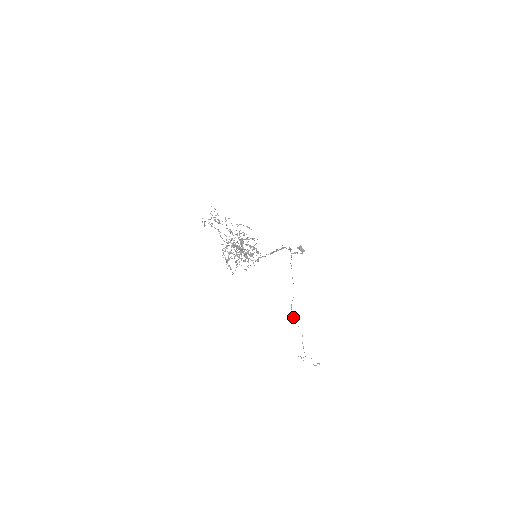
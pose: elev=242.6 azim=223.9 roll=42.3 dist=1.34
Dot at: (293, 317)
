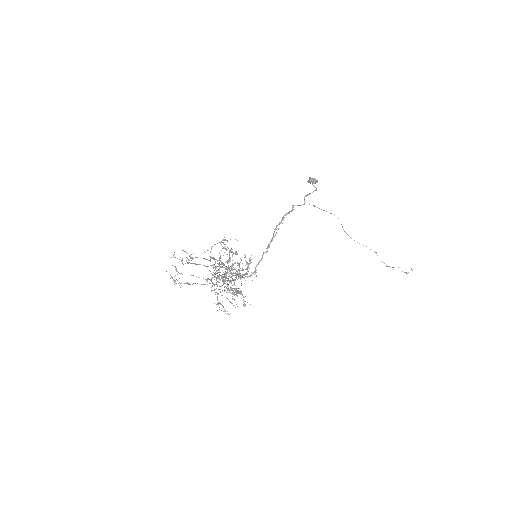
Dot at: occluded
